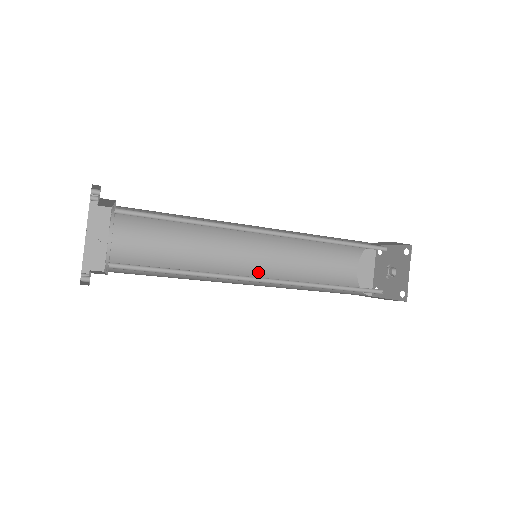
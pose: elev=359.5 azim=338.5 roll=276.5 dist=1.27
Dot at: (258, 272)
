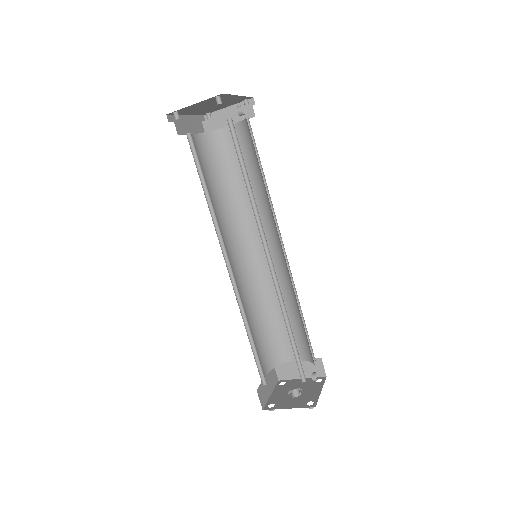
Dot at: occluded
